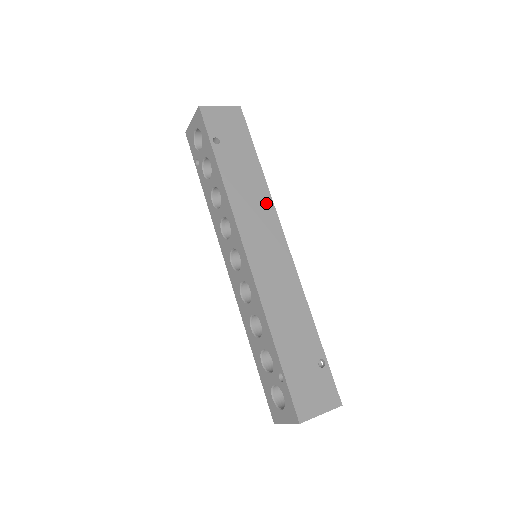
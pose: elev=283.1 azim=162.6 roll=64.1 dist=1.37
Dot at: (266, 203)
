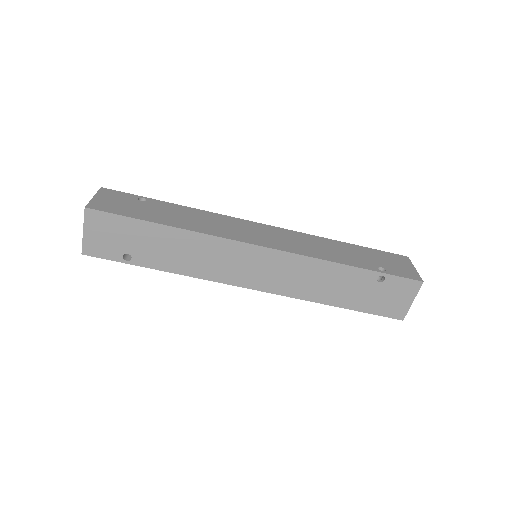
Dot at: (212, 244)
